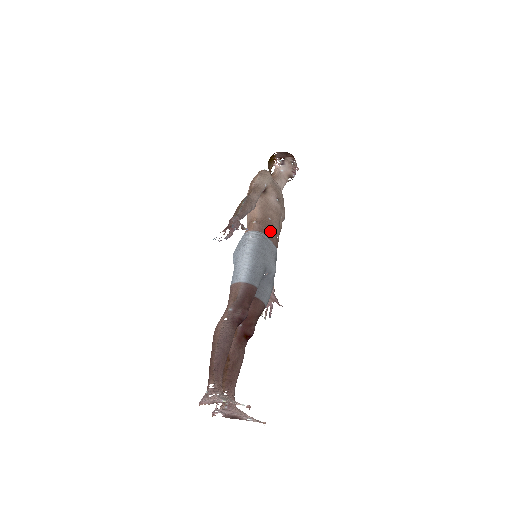
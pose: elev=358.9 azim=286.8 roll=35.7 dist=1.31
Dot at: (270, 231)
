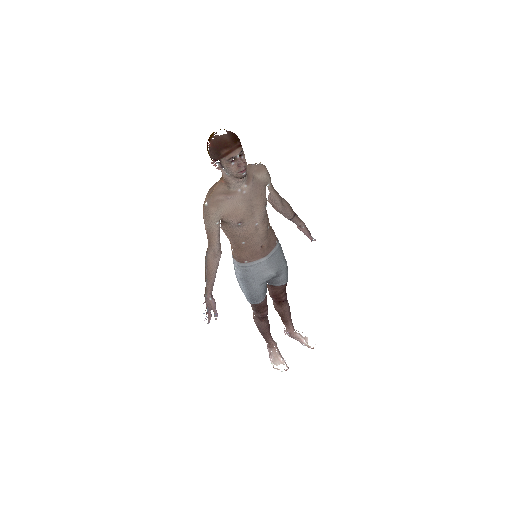
Dot at: (250, 254)
